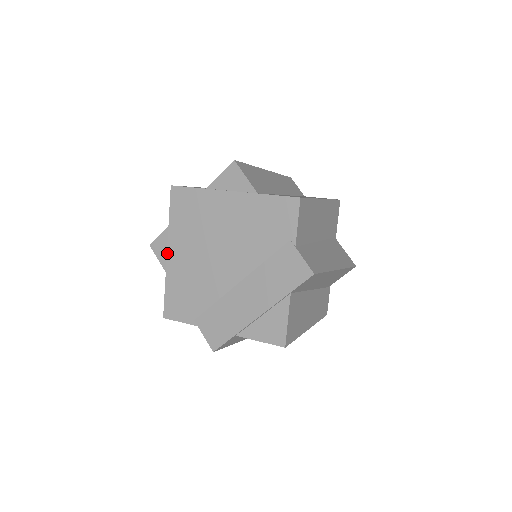
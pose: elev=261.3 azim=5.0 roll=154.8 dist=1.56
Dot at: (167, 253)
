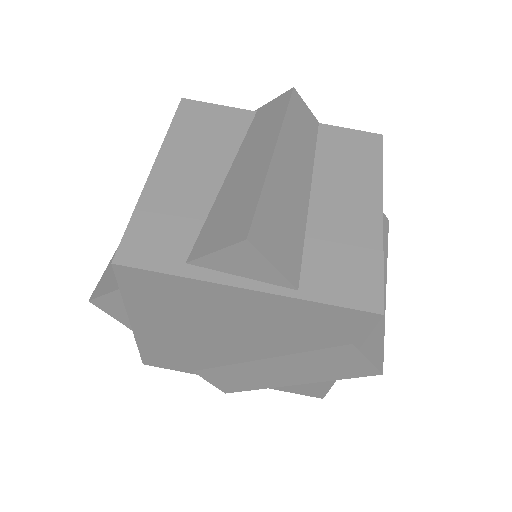
Dot at: (131, 324)
